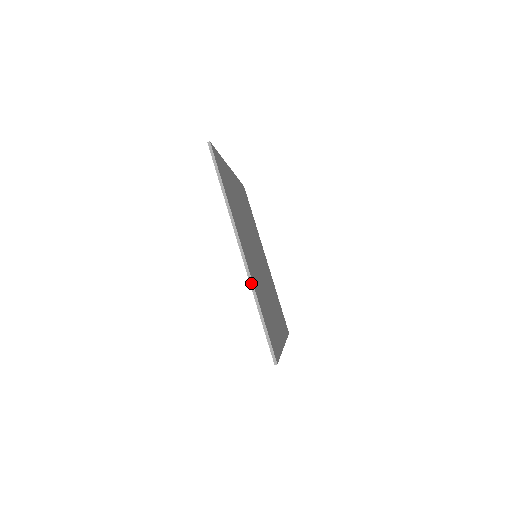
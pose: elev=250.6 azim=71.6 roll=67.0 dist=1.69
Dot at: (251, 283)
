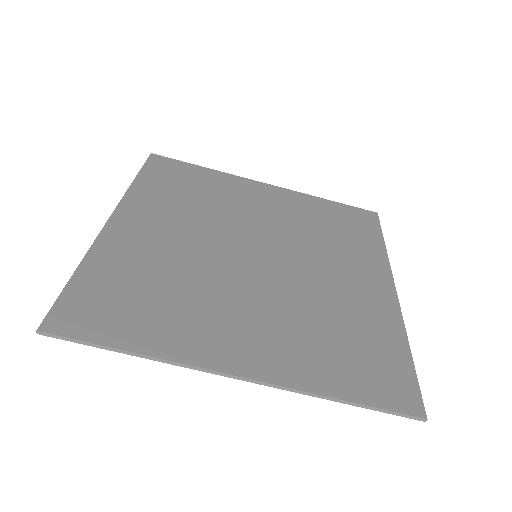
Dot at: (293, 391)
